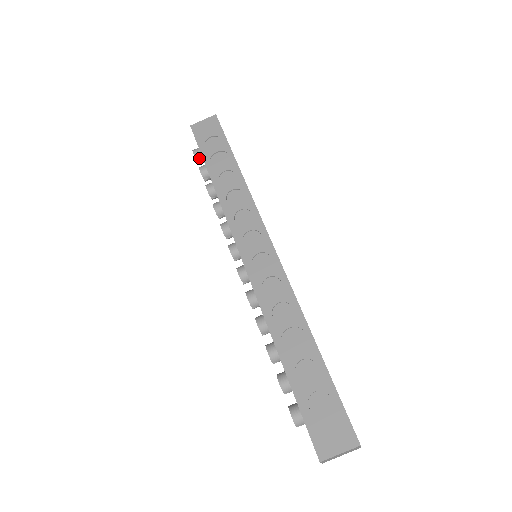
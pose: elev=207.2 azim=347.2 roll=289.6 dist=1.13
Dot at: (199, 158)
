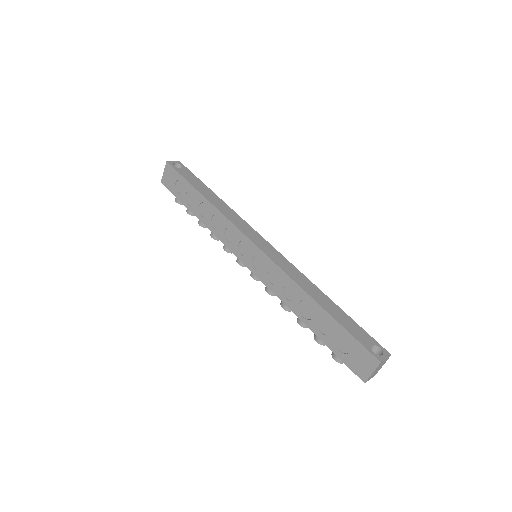
Dot at: occluded
